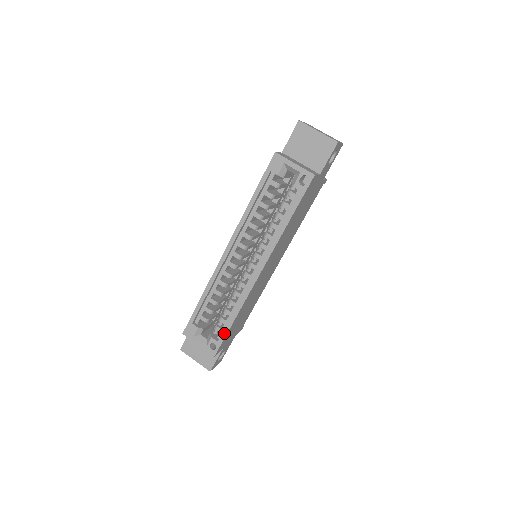
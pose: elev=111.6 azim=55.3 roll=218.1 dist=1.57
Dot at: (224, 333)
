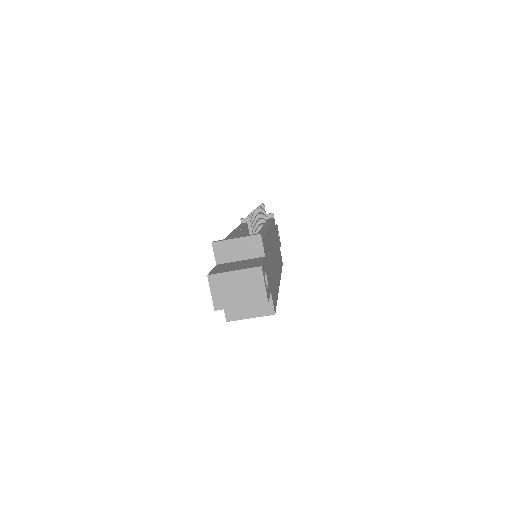
Dot at: occluded
